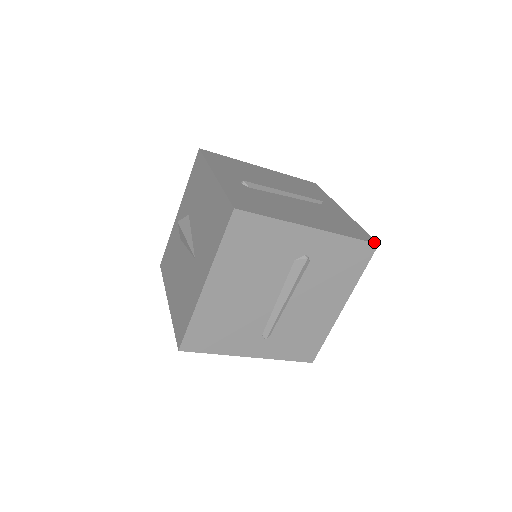
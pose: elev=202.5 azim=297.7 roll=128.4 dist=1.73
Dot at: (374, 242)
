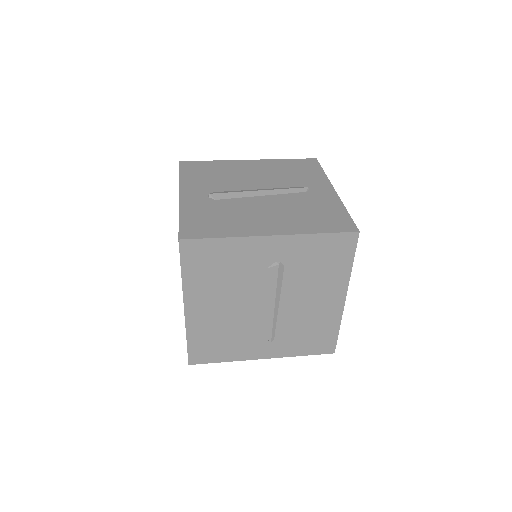
Dot at: (353, 231)
